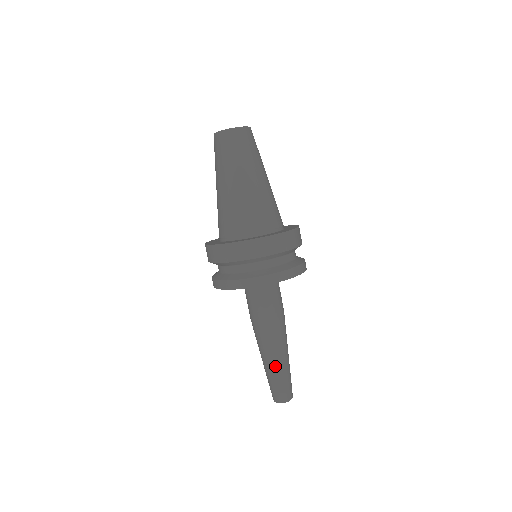
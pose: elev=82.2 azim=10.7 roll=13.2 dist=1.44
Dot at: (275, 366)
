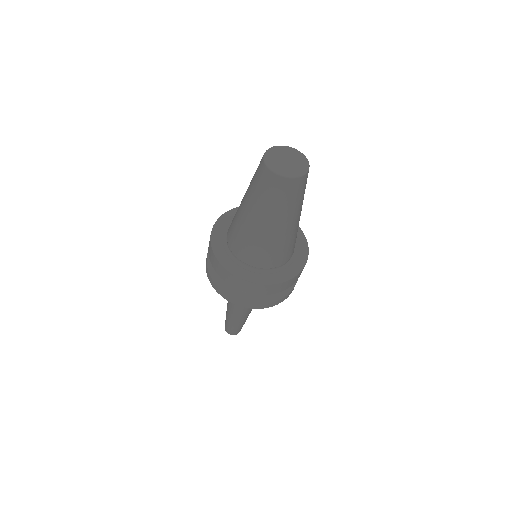
Dot at: (246, 319)
